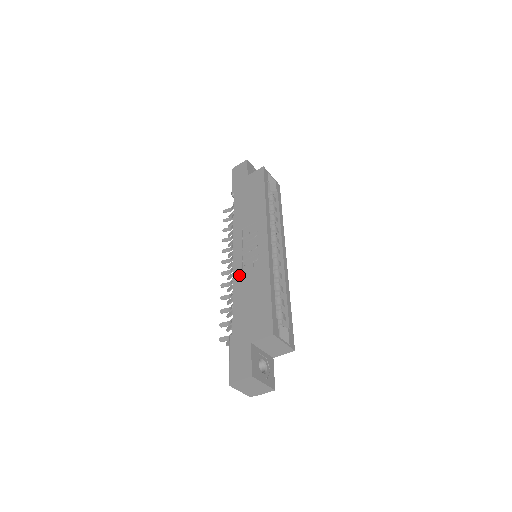
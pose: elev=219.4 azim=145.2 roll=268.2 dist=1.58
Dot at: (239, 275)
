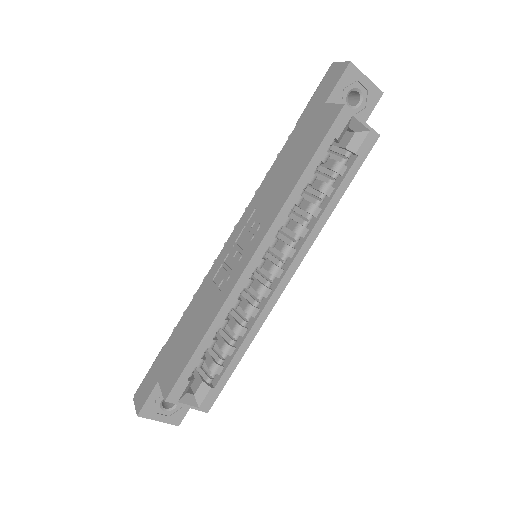
Dot at: (209, 280)
